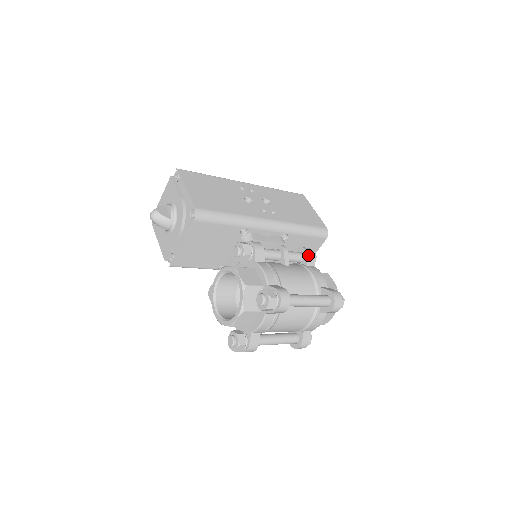
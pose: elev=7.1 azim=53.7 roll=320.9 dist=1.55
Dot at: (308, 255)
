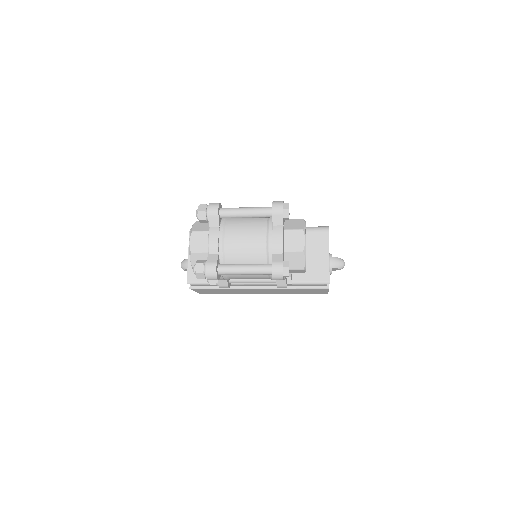
Dot at: occluded
